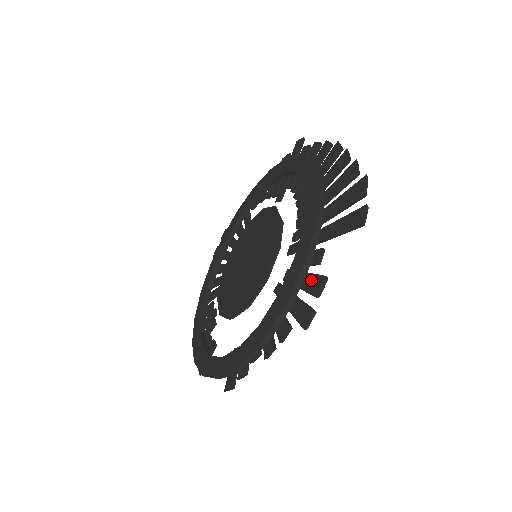
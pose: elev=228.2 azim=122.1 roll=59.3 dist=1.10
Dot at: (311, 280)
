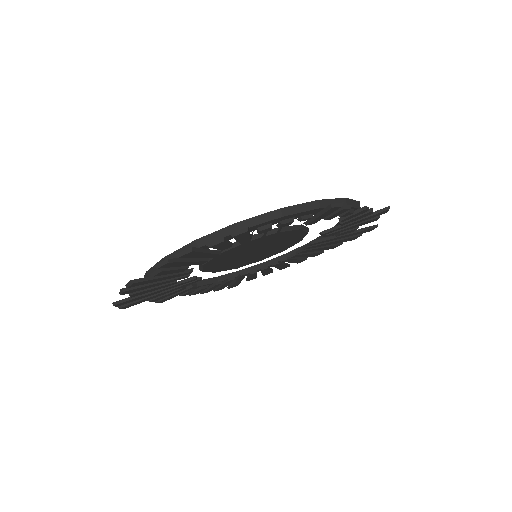
Dot at: occluded
